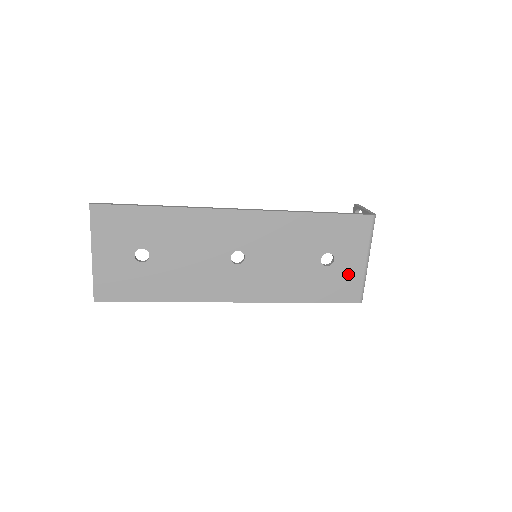
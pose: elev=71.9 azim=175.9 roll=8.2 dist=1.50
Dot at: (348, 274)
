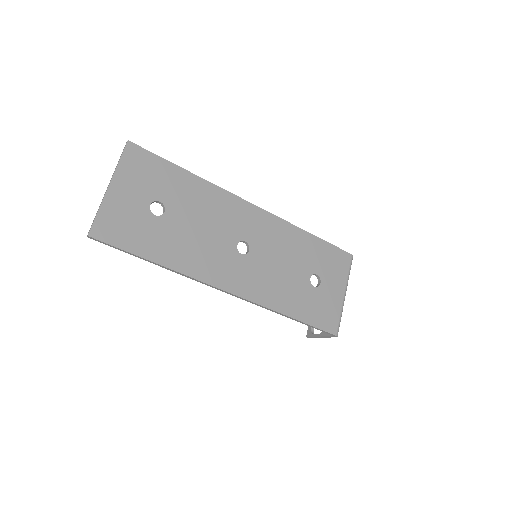
Dot at: (330, 302)
